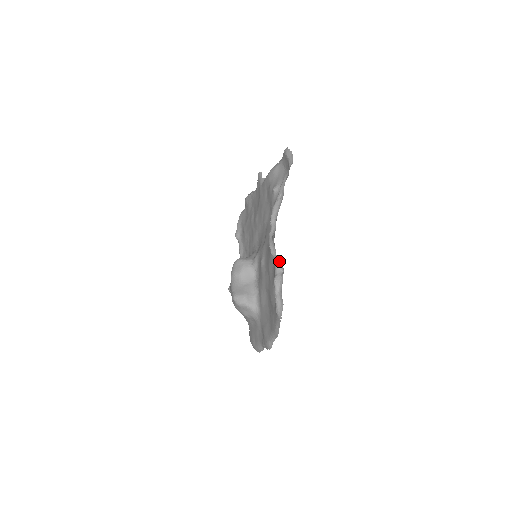
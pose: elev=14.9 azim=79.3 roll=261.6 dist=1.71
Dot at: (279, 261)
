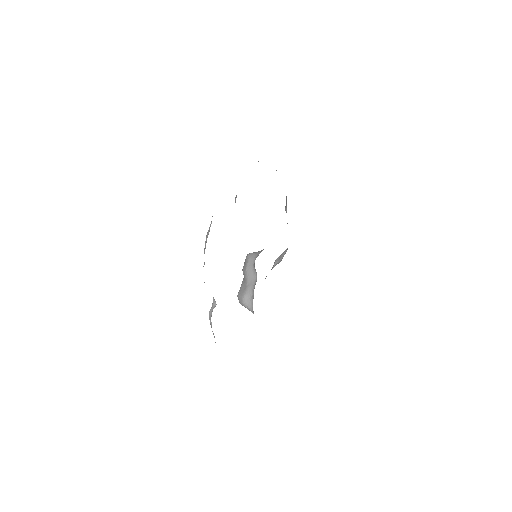
Dot at: occluded
